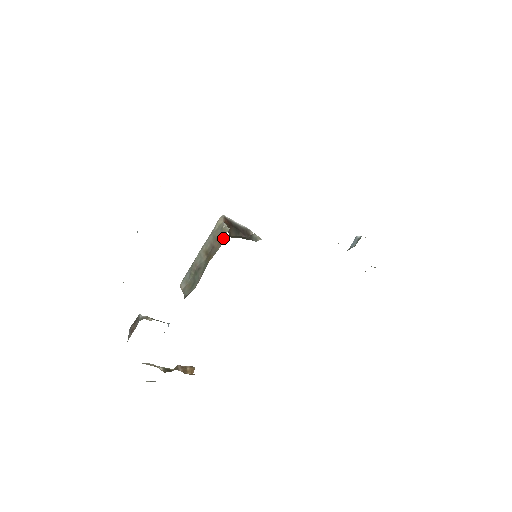
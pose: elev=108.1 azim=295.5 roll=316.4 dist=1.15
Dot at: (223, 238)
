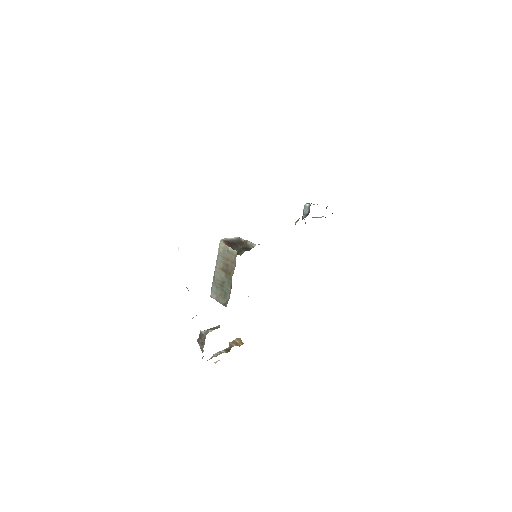
Dot at: (235, 259)
